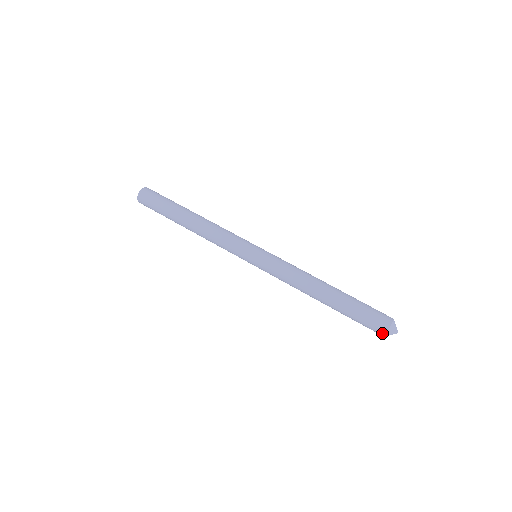
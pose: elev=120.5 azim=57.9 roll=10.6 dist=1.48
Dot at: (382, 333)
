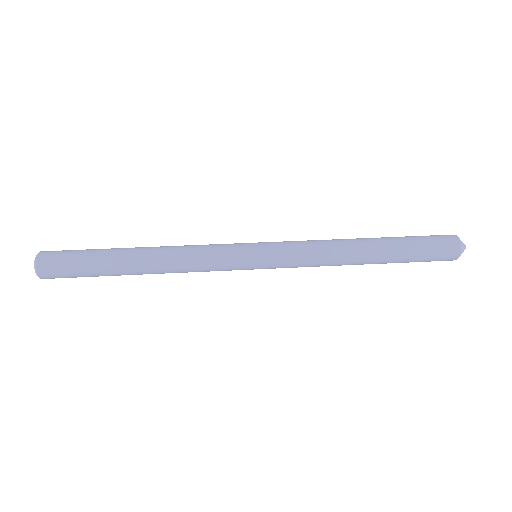
Dot at: (455, 256)
